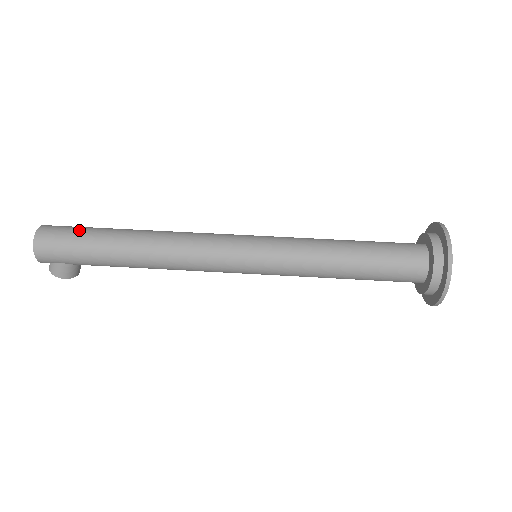
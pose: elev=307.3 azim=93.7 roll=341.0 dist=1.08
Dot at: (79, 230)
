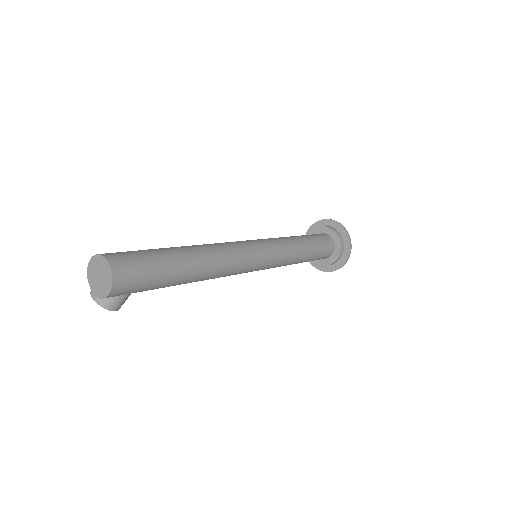
Dot at: (147, 255)
